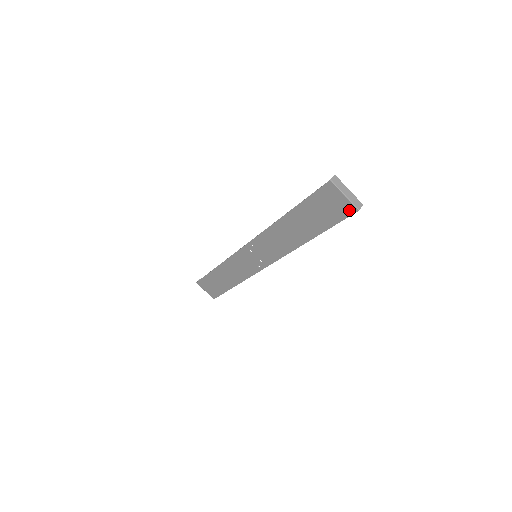
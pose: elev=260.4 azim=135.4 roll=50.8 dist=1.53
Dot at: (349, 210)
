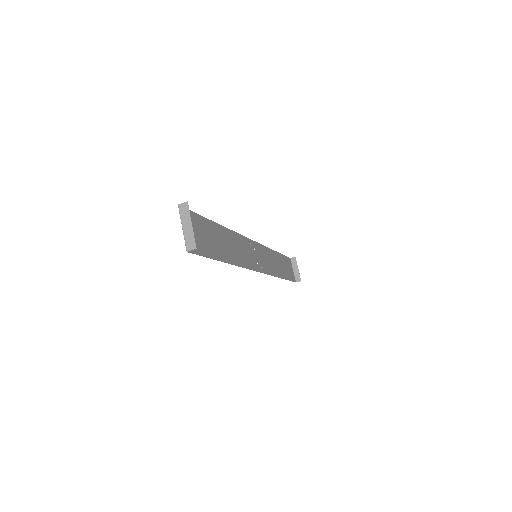
Dot at: occluded
